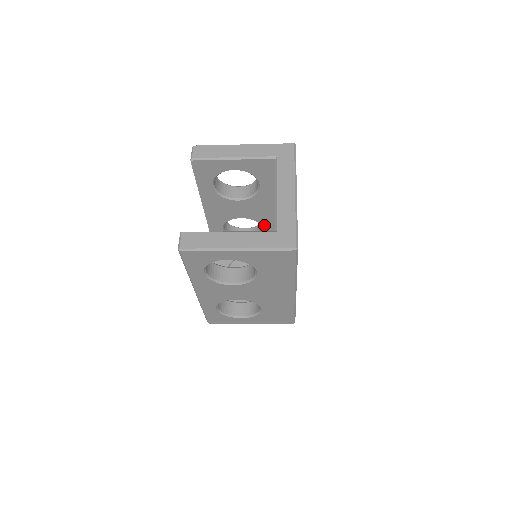
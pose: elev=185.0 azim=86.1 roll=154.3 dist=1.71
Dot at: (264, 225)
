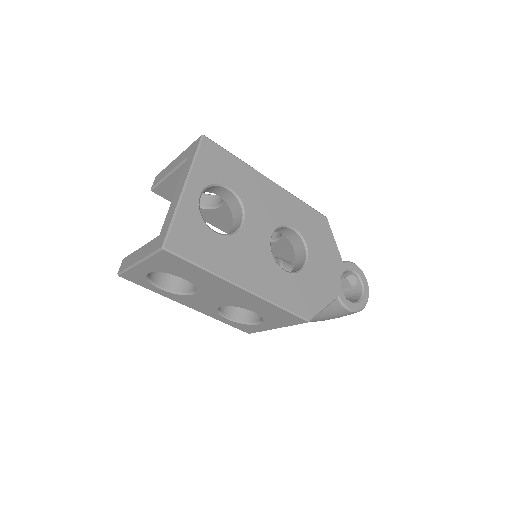
Dot at: occluded
